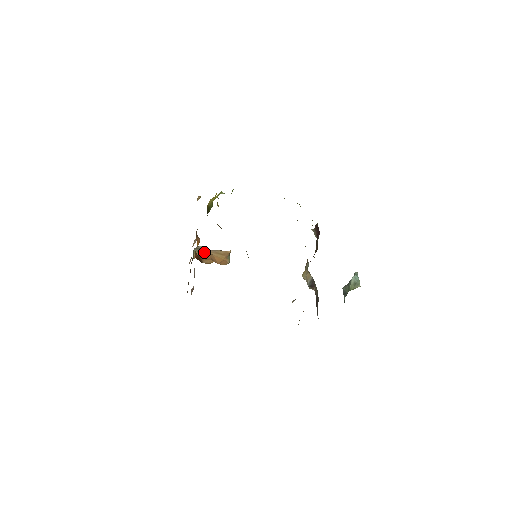
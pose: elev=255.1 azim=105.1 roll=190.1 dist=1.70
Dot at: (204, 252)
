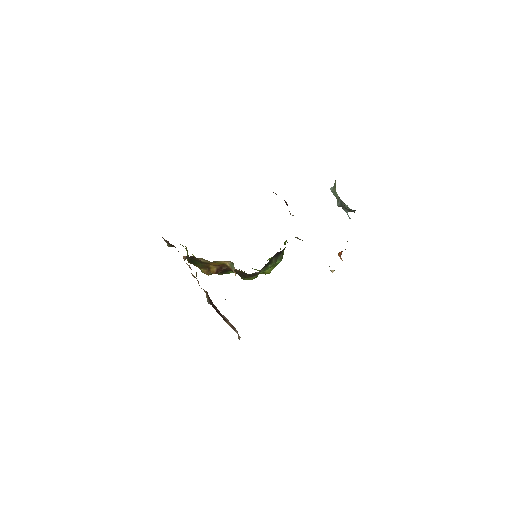
Dot at: occluded
